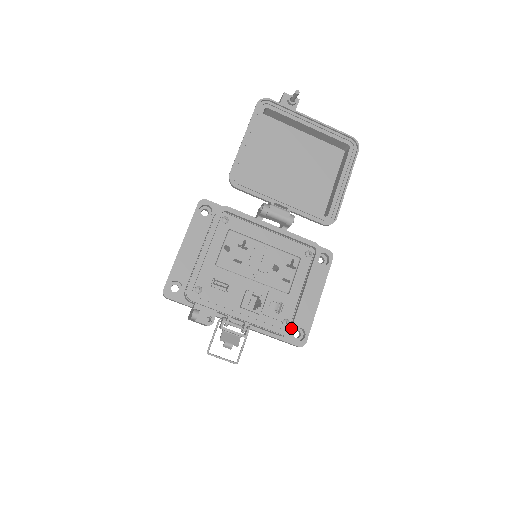
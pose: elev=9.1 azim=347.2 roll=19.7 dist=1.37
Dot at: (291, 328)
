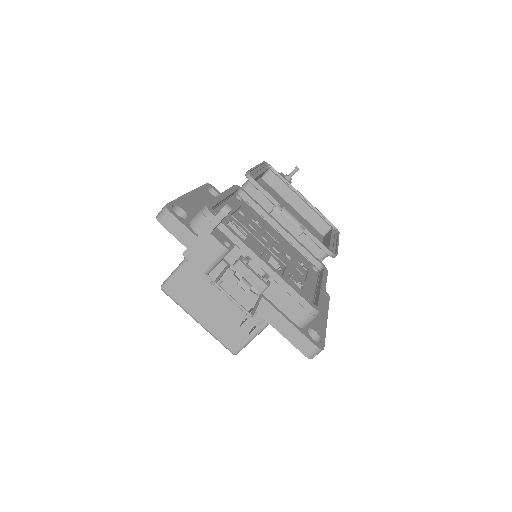
Dot at: (317, 305)
